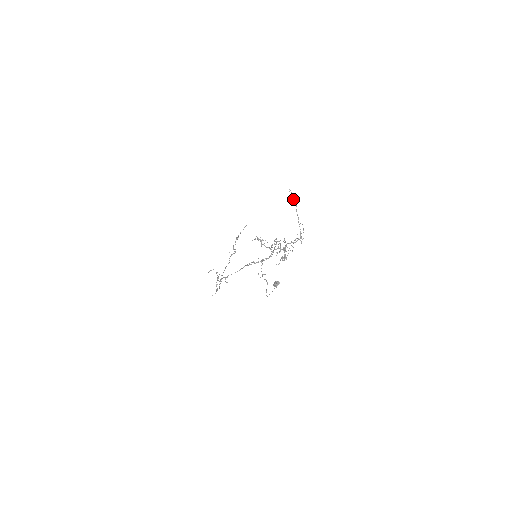
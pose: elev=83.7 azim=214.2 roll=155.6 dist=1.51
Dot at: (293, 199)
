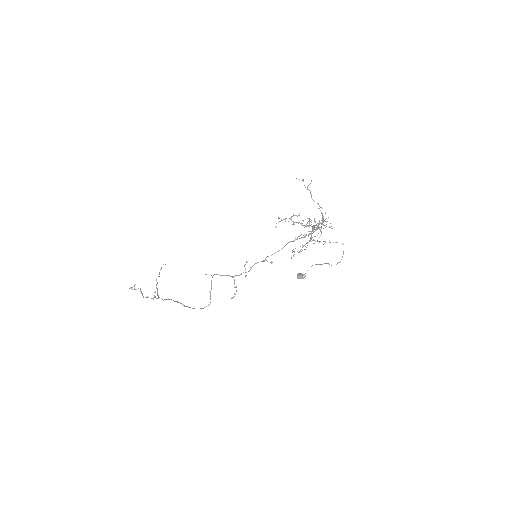
Dot at: occluded
